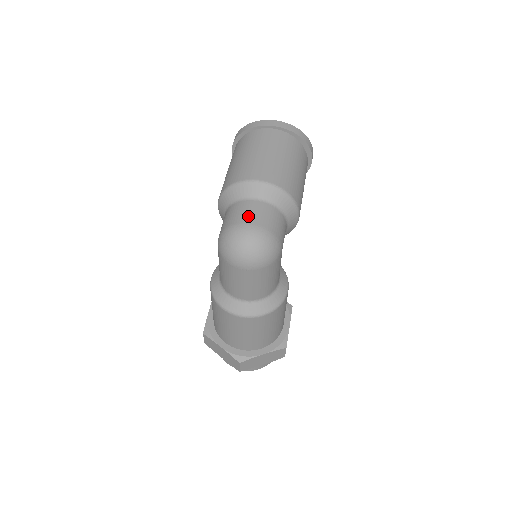
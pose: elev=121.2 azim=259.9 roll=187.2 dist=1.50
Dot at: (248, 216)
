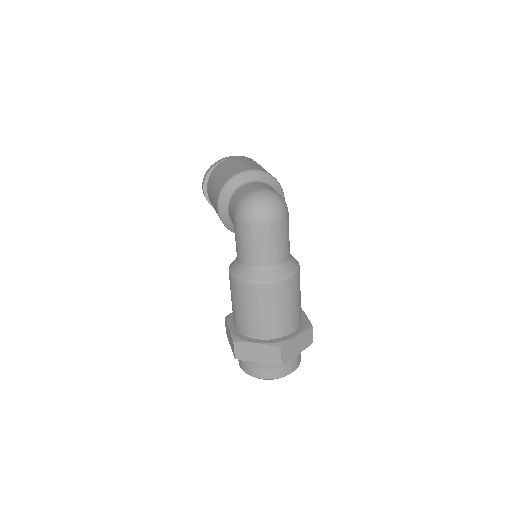
Dot at: (254, 187)
